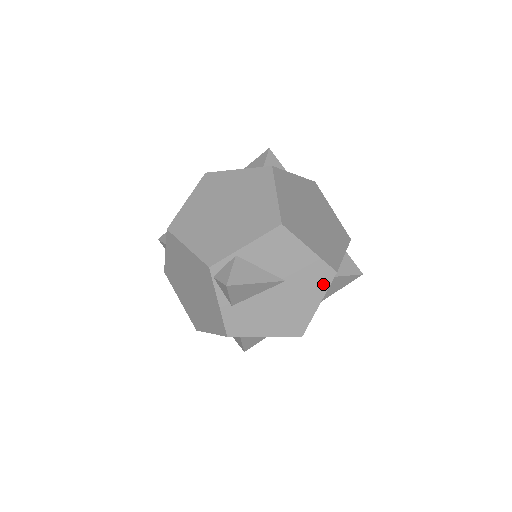
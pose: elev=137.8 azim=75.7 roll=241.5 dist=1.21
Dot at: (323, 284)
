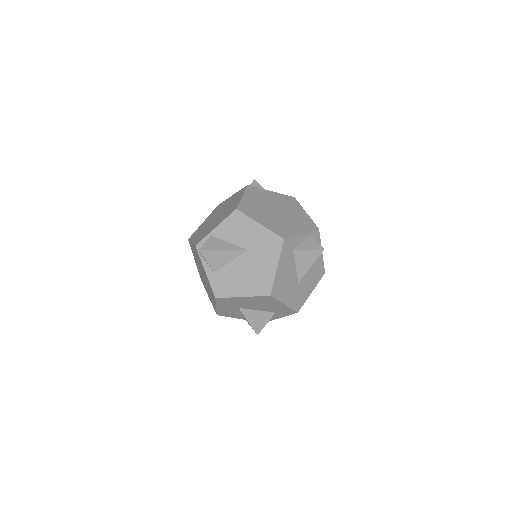
Dot at: (276, 250)
